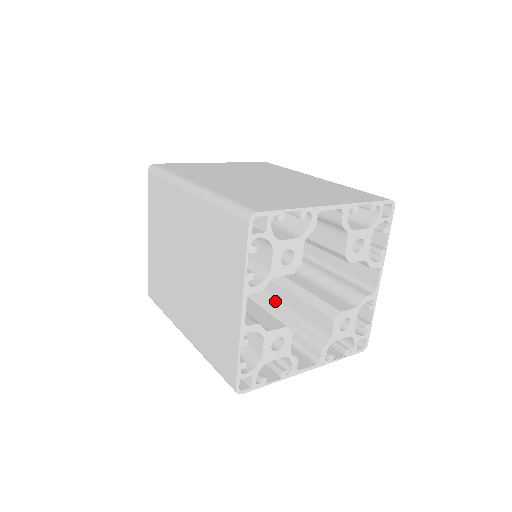
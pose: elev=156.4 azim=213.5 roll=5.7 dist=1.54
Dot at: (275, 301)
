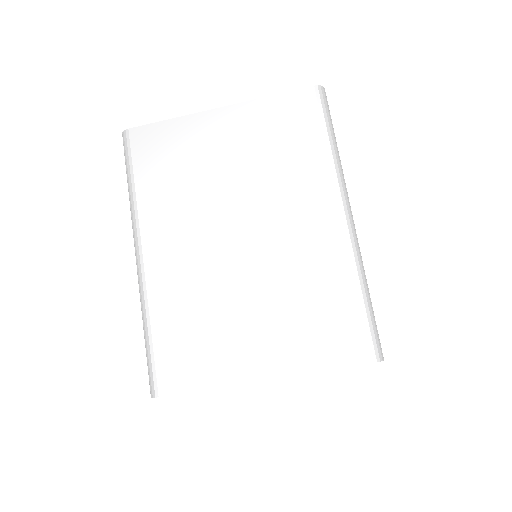
Dot at: occluded
